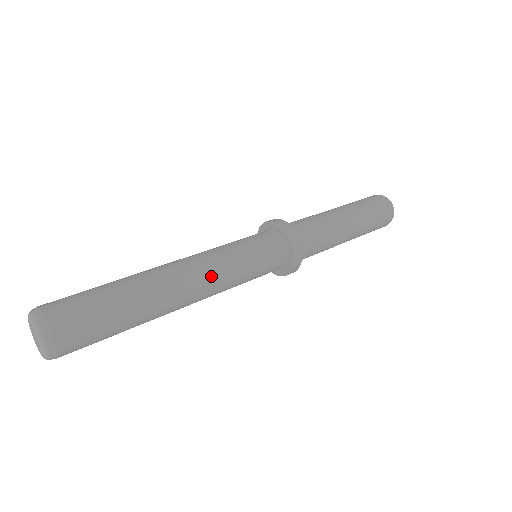
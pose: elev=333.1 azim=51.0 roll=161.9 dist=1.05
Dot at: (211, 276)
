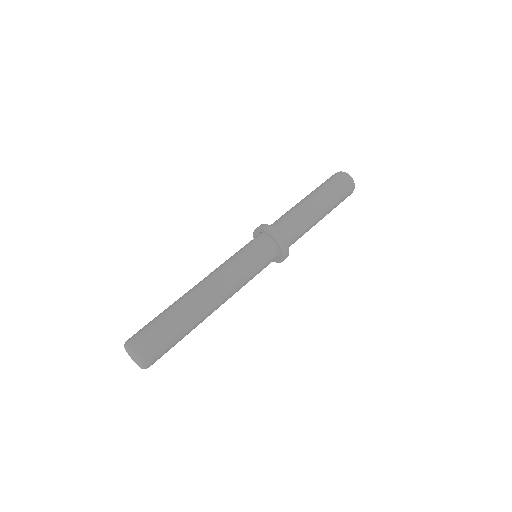
Dot at: (232, 295)
